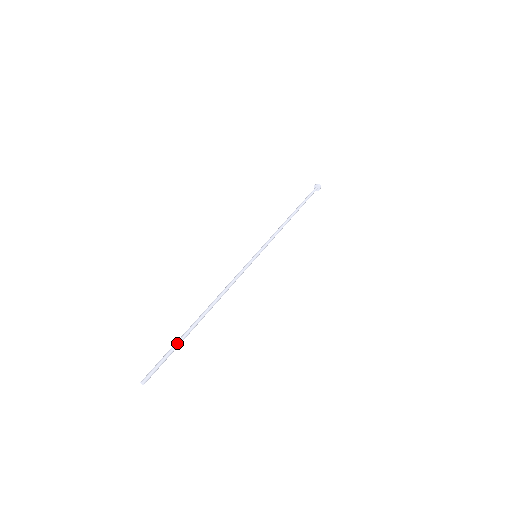
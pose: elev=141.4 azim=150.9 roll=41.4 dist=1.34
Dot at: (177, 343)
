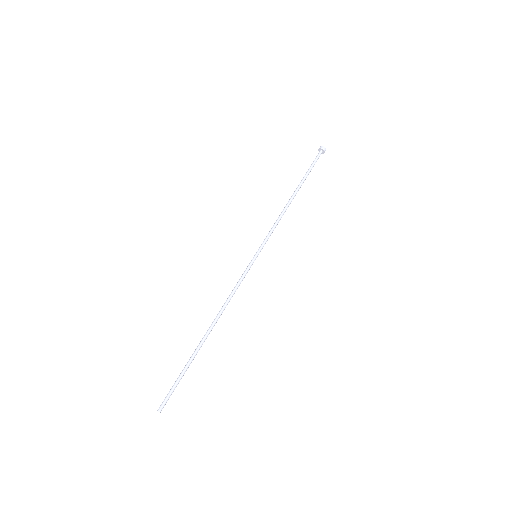
Dot at: (186, 369)
